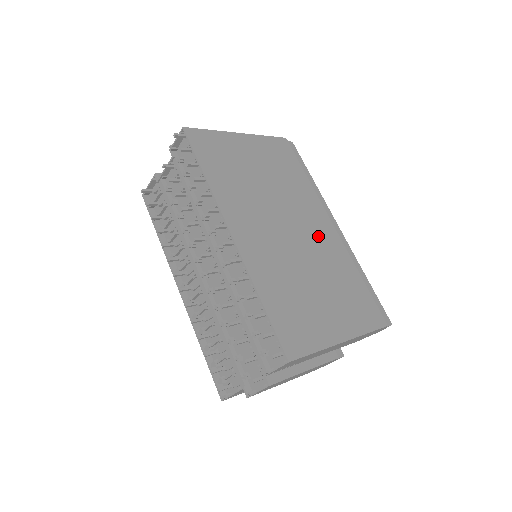
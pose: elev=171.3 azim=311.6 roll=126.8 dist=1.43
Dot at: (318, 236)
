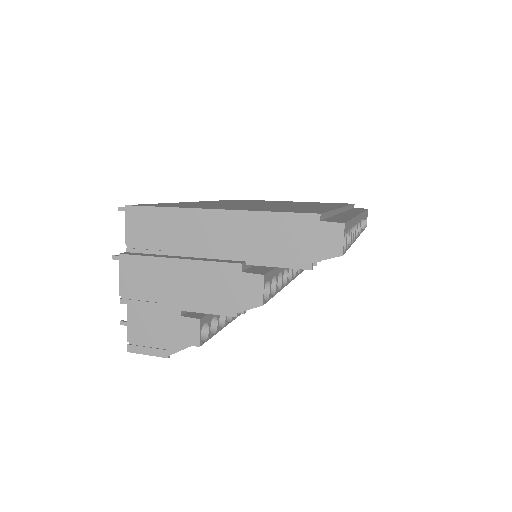
Dot at: (303, 206)
